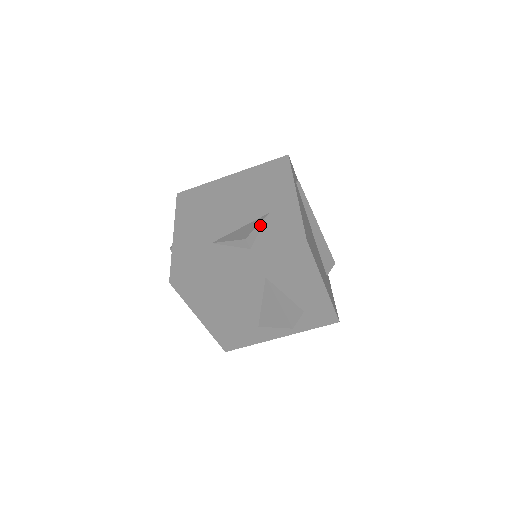
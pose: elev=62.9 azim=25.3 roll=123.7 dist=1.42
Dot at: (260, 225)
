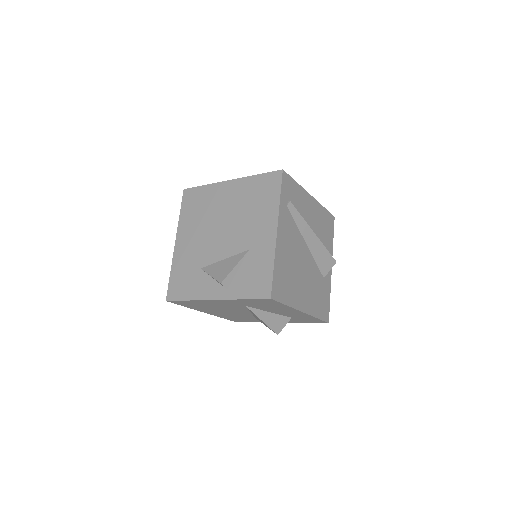
Dot at: (238, 264)
